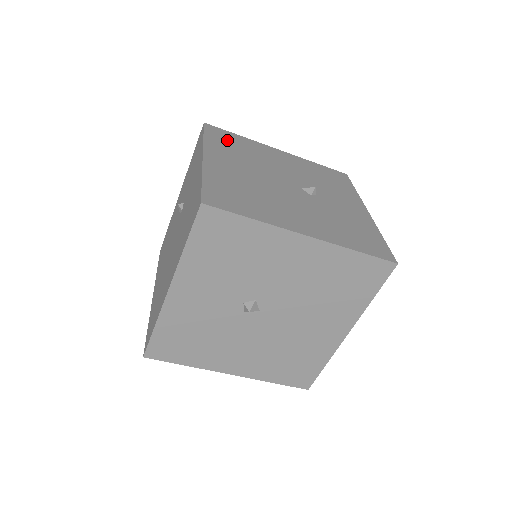
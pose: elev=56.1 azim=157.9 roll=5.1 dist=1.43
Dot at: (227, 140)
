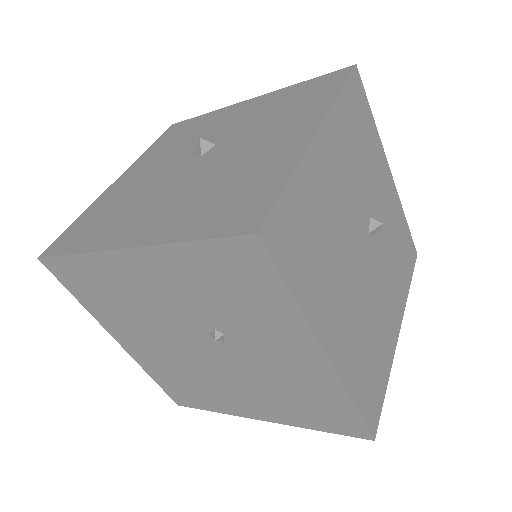
Dot at: (301, 243)
